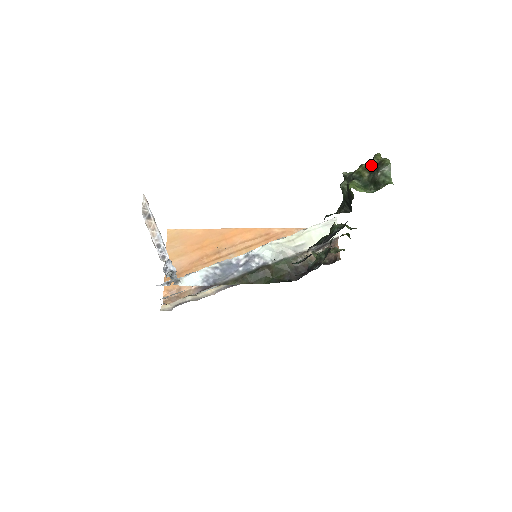
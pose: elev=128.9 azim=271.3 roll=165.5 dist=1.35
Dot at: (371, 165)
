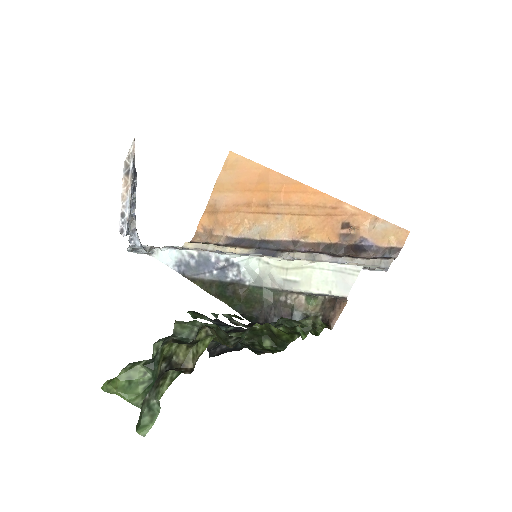
Dot at: (180, 355)
